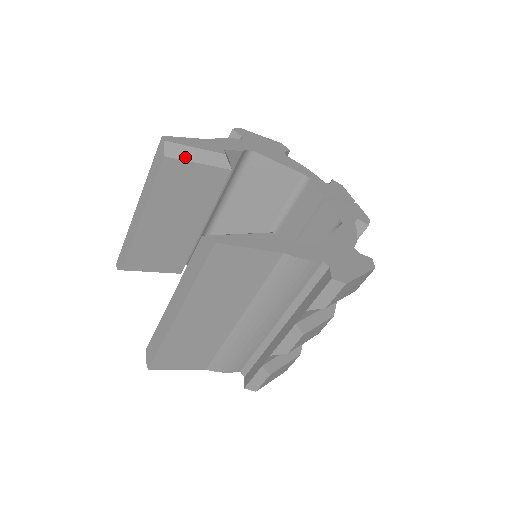
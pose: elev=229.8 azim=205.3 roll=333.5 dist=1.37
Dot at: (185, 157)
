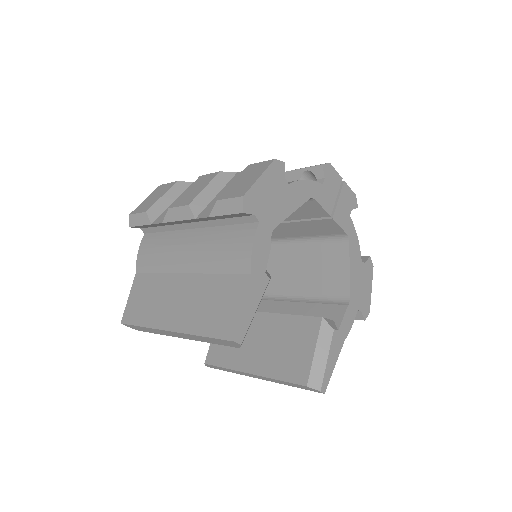
Dot at: occluded
